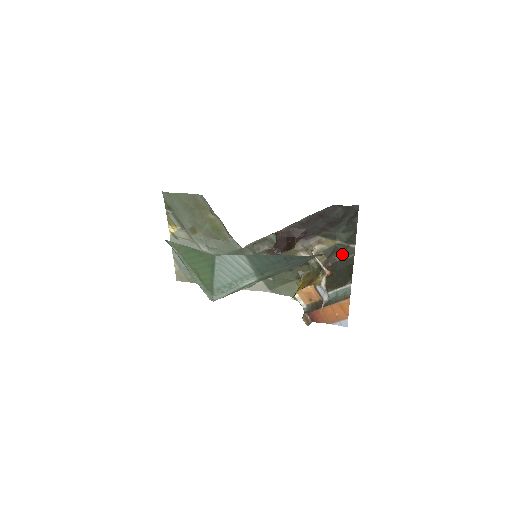
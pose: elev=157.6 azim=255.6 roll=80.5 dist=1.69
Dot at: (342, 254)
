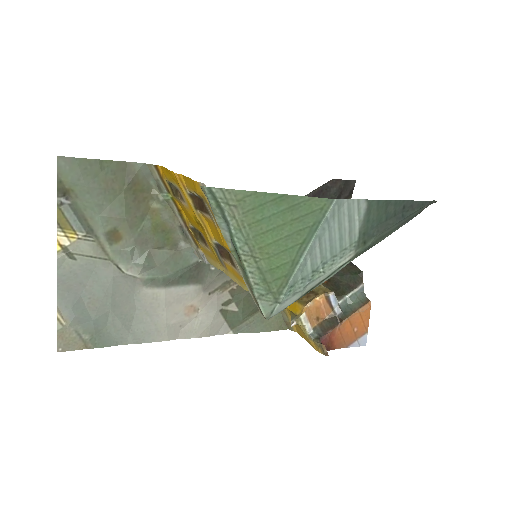
Dot at: occluded
